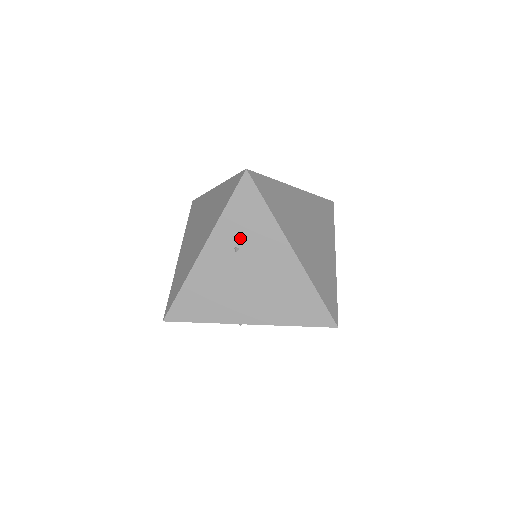
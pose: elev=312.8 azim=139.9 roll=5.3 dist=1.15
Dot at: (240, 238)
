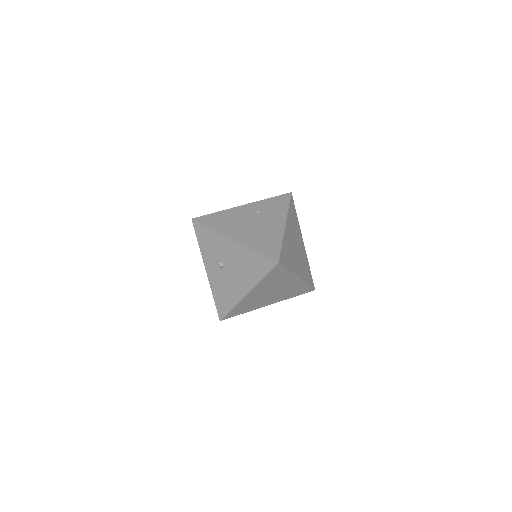
Dot at: (265, 209)
